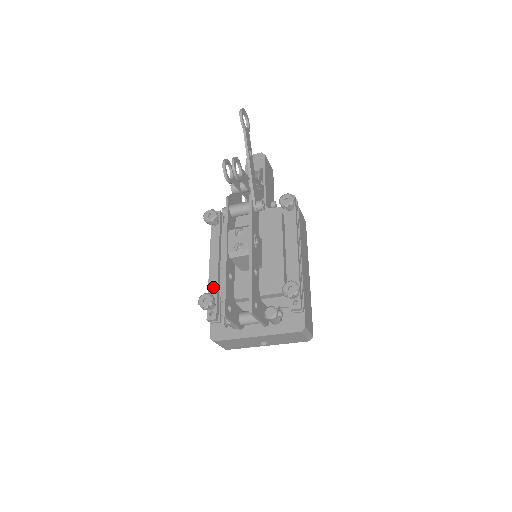
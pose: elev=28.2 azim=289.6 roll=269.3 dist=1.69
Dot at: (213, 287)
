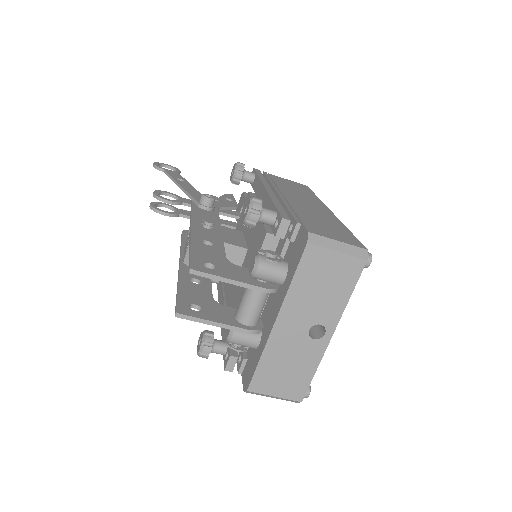
Dot at: (224, 330)
